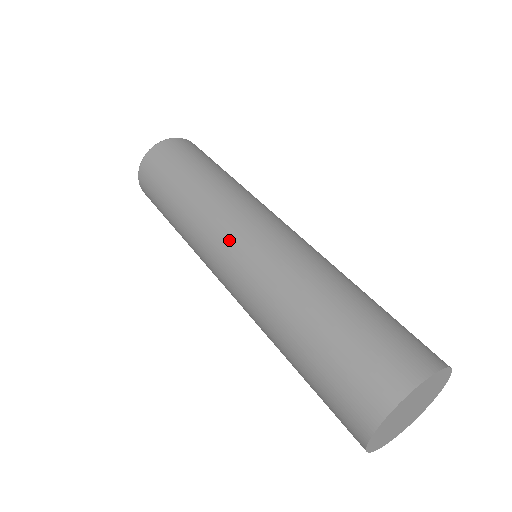
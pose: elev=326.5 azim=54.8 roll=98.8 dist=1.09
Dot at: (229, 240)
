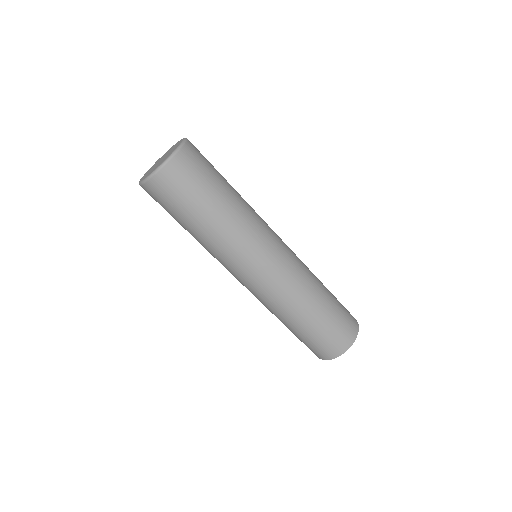
Dot at: (260, 265)
